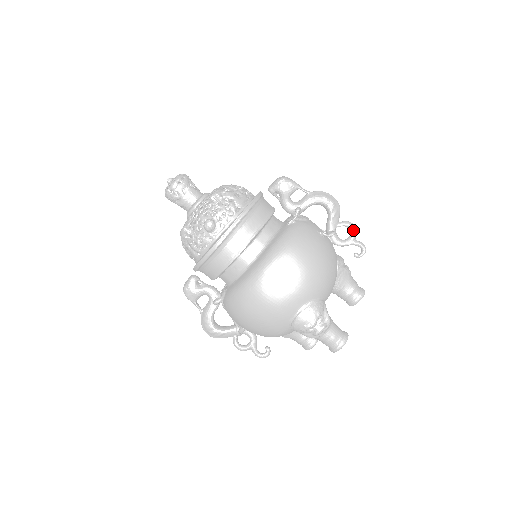
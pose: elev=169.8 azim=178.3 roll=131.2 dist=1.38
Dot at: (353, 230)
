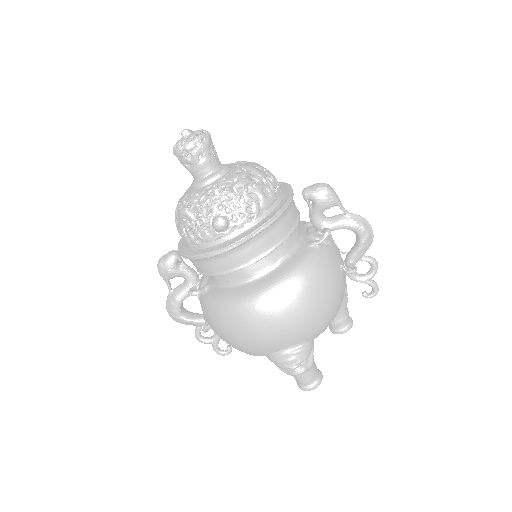
Dot at: (375, 270)
